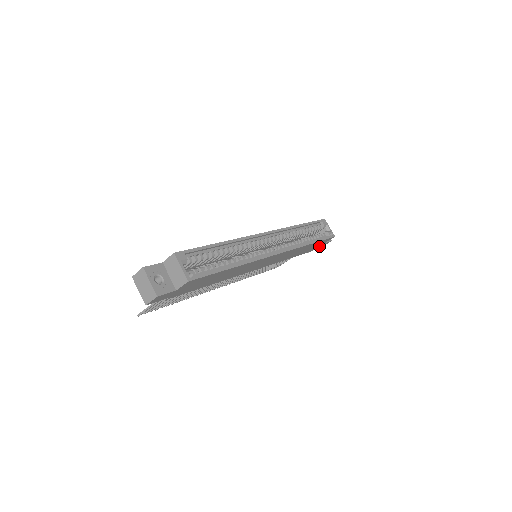
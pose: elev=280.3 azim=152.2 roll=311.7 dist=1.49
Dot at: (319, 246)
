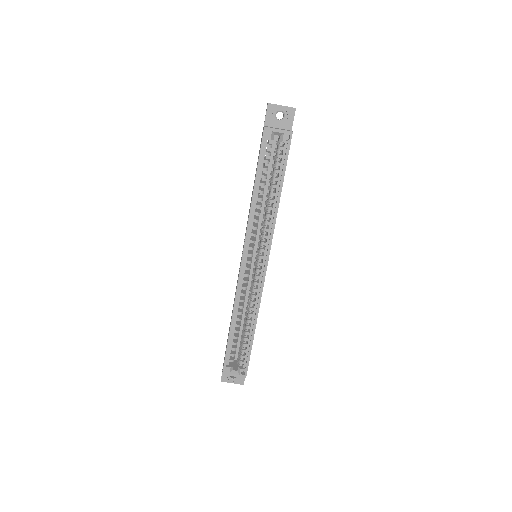
Dot at: occluded
